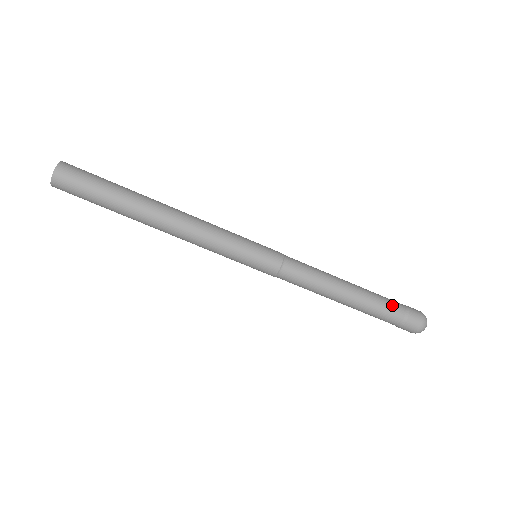
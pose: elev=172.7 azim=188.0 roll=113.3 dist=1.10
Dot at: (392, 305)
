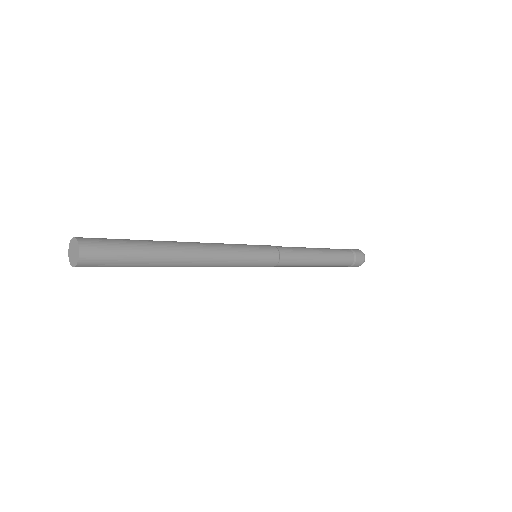
Dot at: (342, 249)
